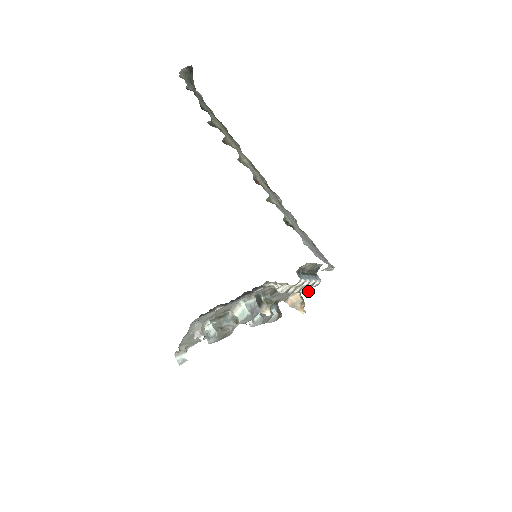
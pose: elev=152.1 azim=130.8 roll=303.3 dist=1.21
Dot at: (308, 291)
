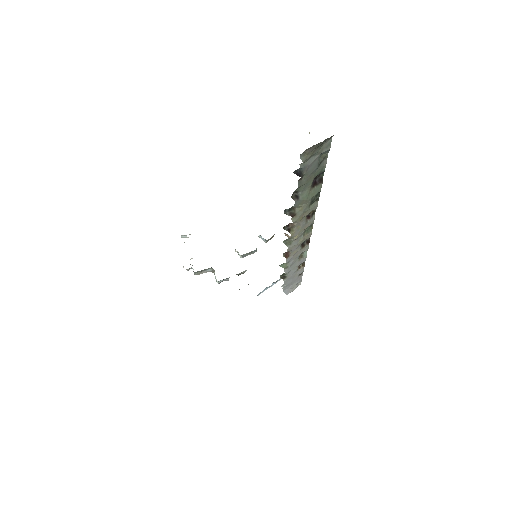
Dot at: occluded
